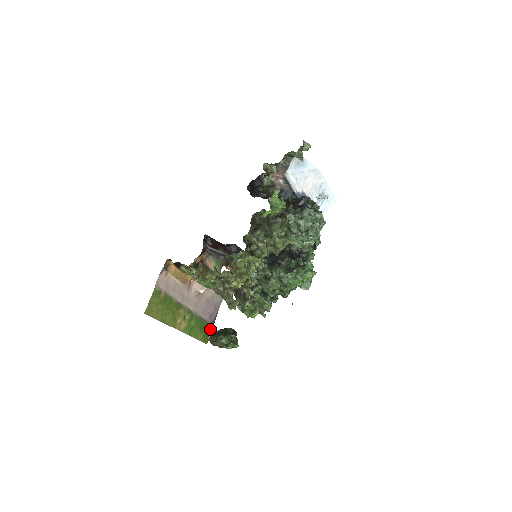
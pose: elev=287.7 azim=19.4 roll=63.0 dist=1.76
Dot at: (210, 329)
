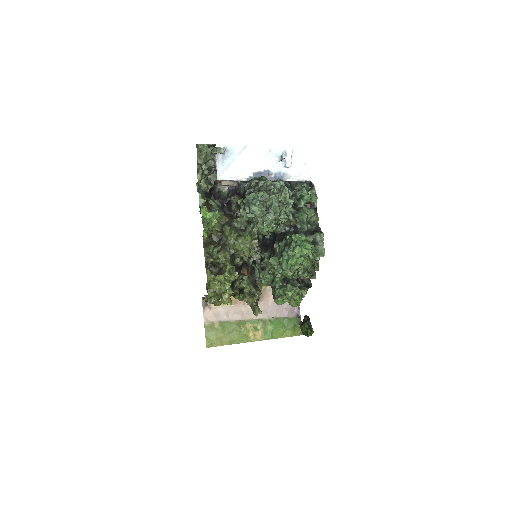
Dot at: (298, 321)
